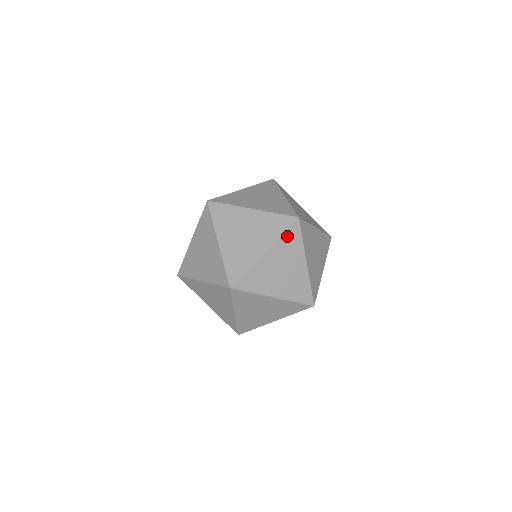
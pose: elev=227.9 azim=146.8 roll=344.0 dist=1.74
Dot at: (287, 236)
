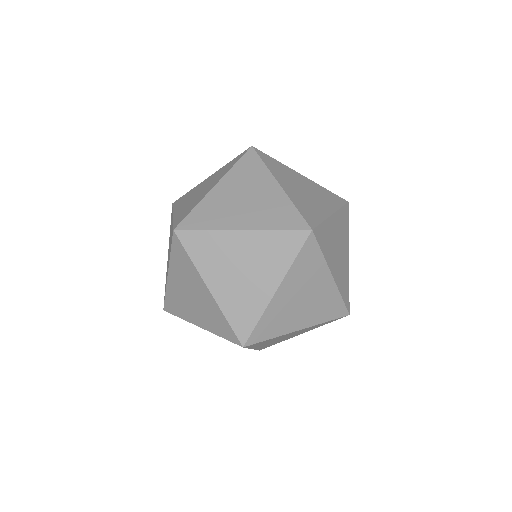
Dot at: occluded
